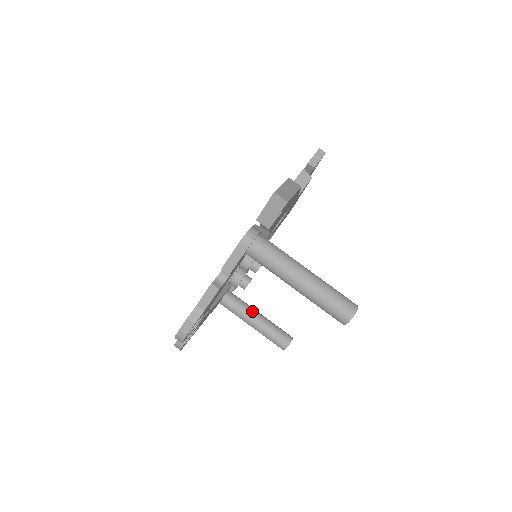
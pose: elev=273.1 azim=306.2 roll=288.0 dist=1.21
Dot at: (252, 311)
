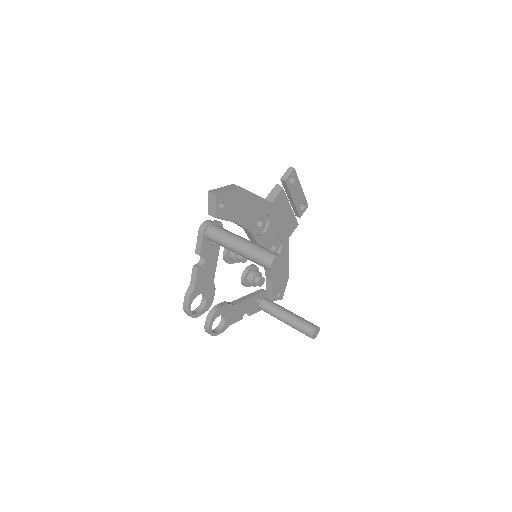
Dot at: (282, 310)
